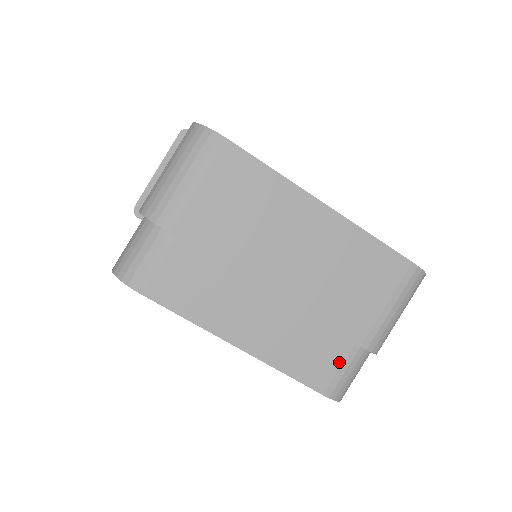
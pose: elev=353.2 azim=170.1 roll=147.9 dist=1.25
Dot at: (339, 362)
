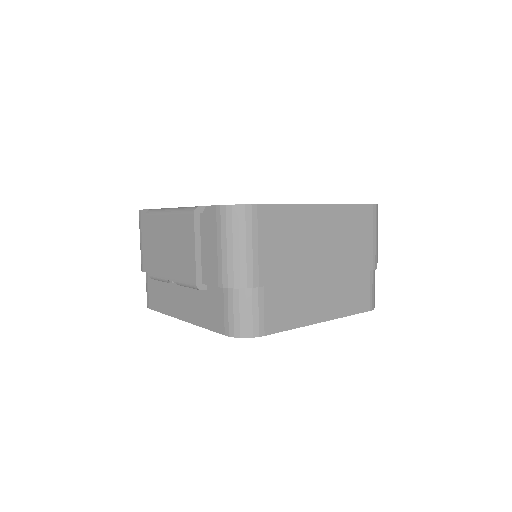
Dot at: (368, 287)
